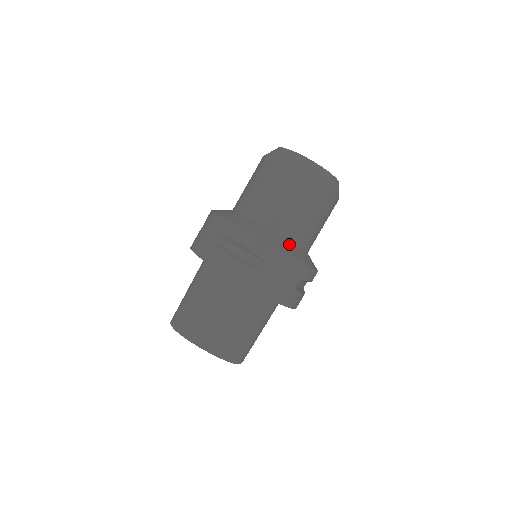
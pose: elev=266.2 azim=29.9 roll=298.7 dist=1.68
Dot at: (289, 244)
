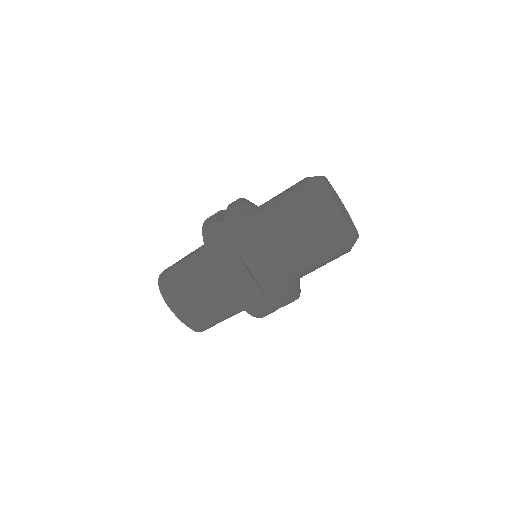
Dot at: (290, 279)
